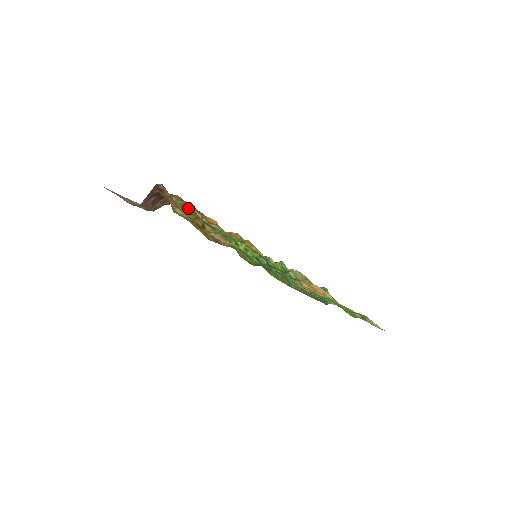
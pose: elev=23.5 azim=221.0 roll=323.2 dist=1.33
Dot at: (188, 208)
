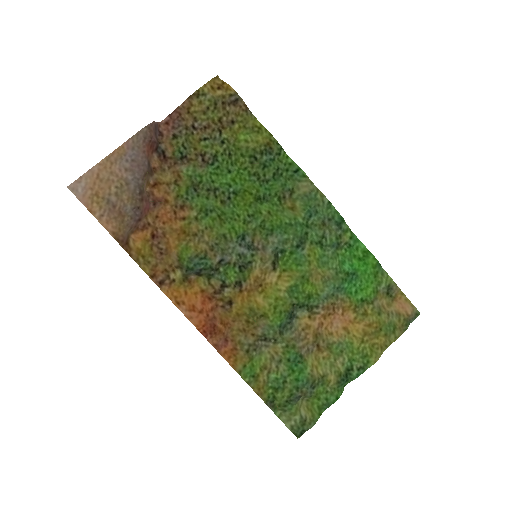
Dot at: (188, 147)
